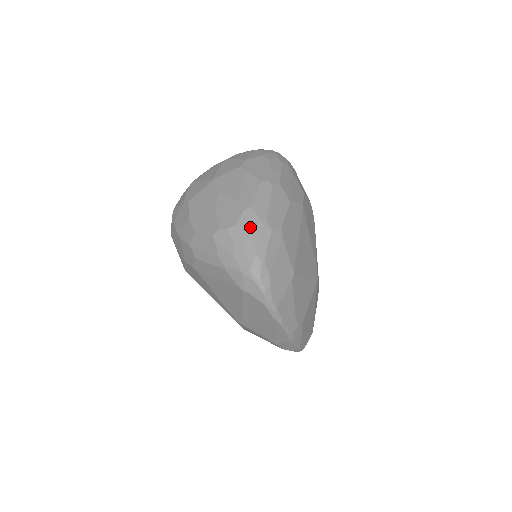
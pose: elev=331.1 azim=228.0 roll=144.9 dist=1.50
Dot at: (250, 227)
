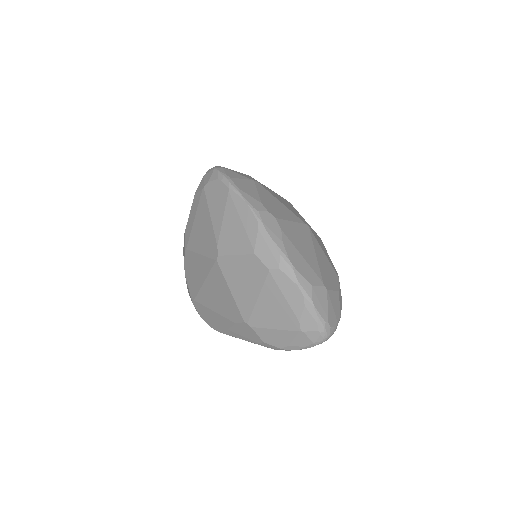
Dot at: occluded
